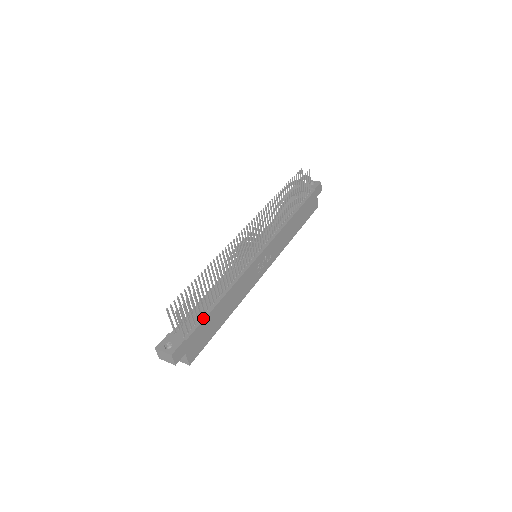
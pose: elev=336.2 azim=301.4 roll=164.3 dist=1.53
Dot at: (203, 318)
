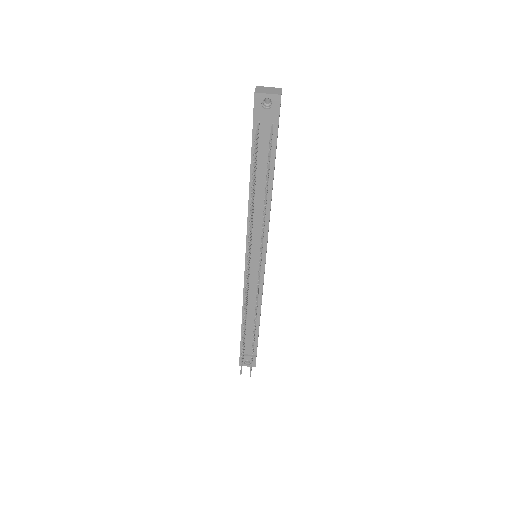
Dot at: (257, 339)
